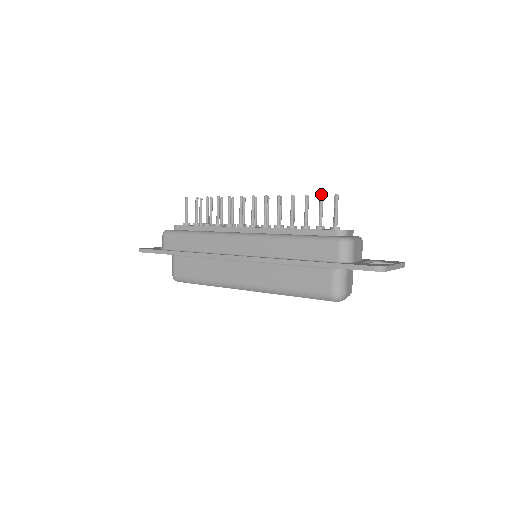
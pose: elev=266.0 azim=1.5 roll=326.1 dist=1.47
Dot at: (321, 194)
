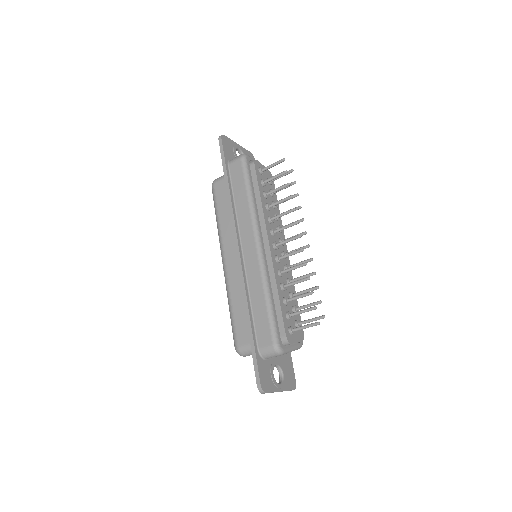
Dot at: (316, 307)
